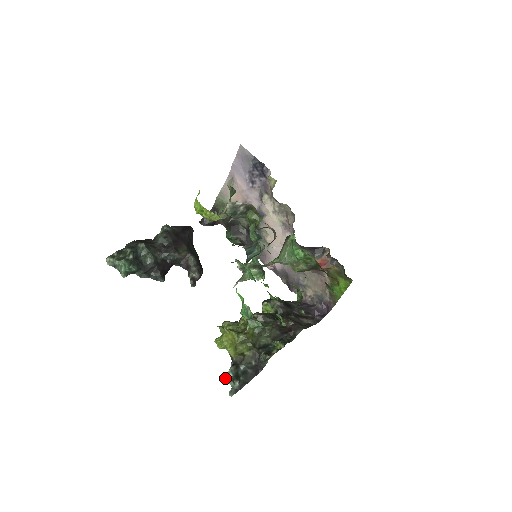
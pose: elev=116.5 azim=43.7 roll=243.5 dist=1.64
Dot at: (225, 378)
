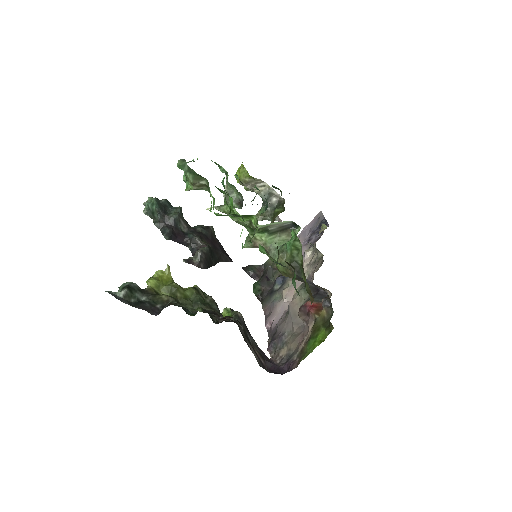
Dot at: (120, 287)
